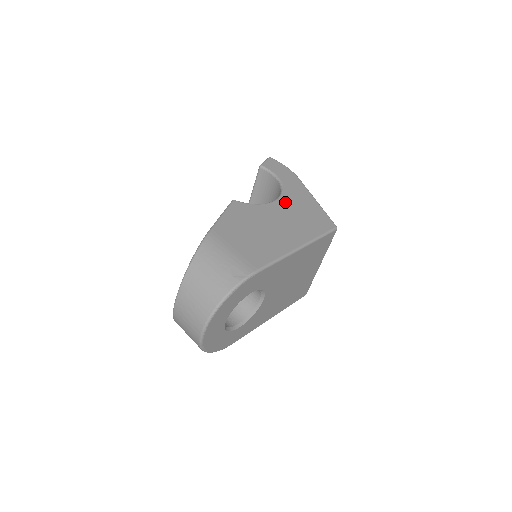
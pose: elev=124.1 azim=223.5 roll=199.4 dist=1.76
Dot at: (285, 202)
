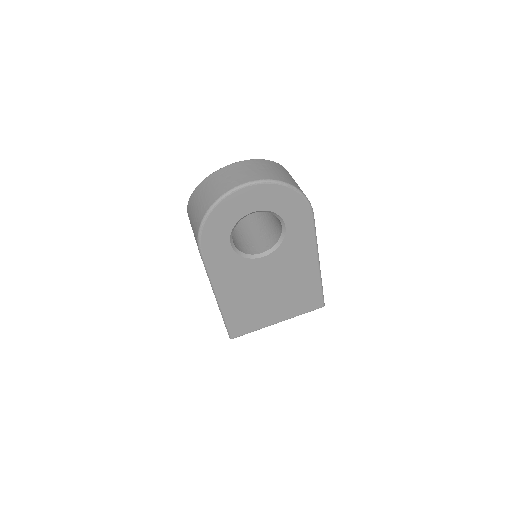
Dot at: occluded
